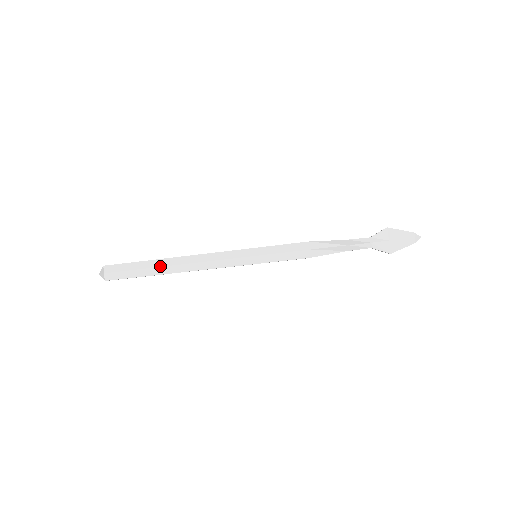
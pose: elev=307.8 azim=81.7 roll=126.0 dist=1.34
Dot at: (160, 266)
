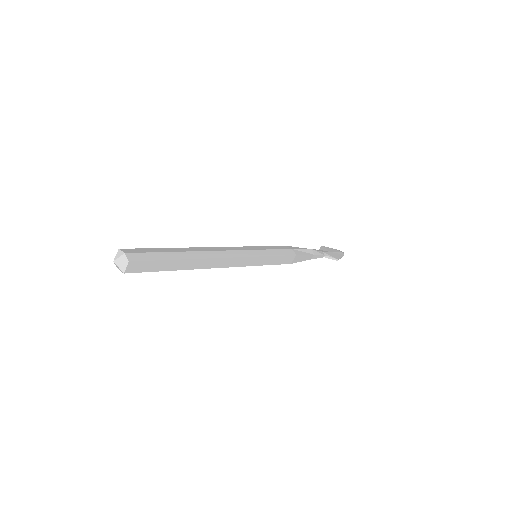
Dot at: (183, 251)
